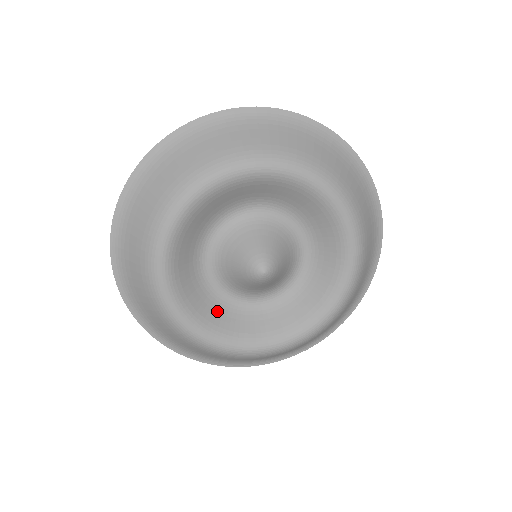
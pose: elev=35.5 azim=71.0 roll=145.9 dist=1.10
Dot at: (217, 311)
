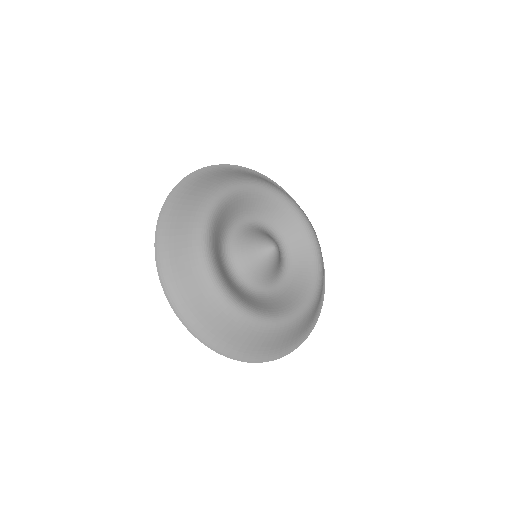
Dot at: (220, 260)
